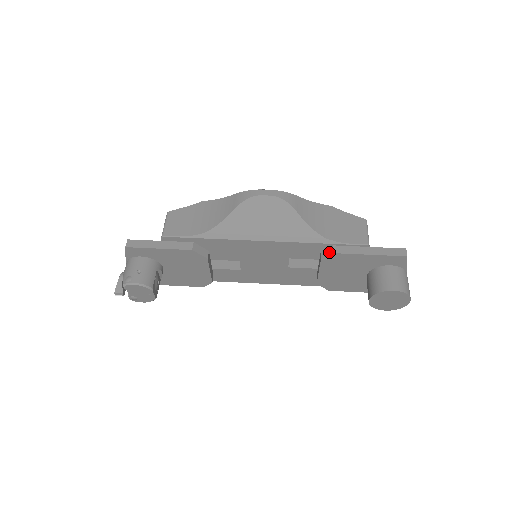
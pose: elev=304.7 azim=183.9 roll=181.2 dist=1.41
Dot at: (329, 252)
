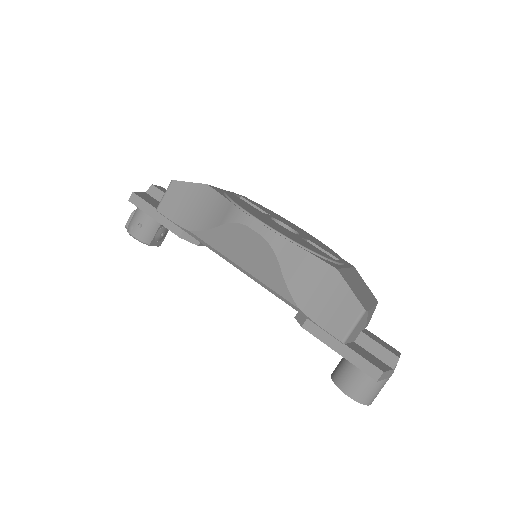
Dot at: (301, 321)
